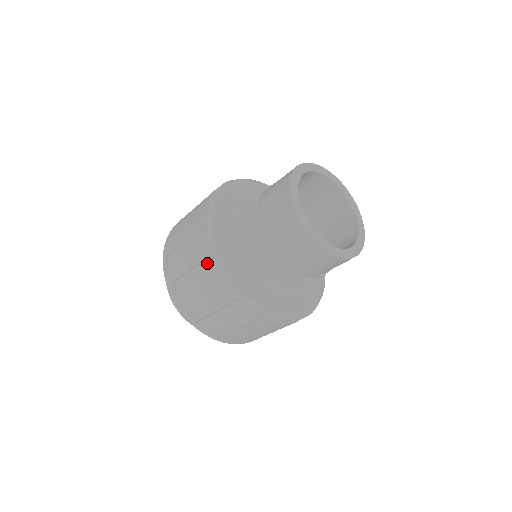
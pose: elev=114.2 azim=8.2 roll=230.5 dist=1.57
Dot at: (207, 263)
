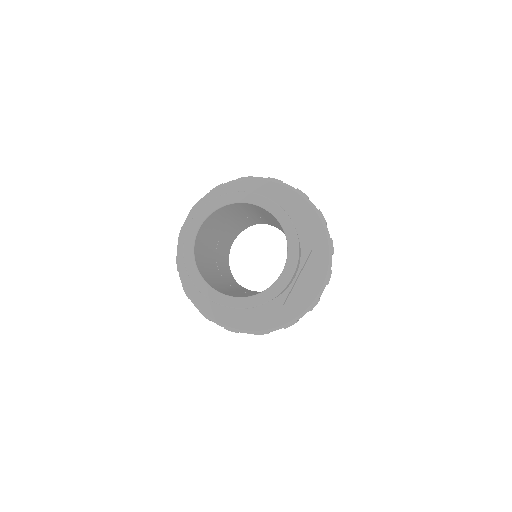
Dot at: occluded
